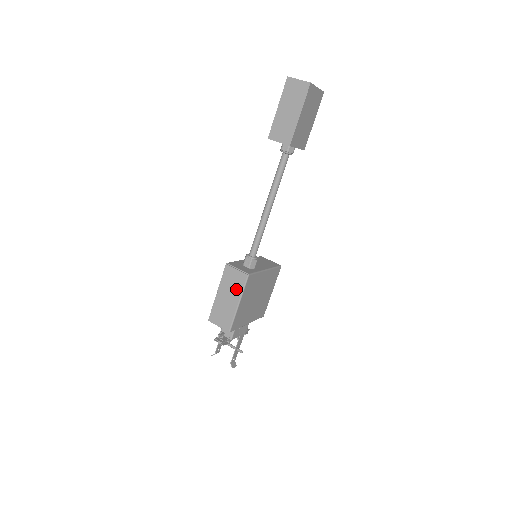
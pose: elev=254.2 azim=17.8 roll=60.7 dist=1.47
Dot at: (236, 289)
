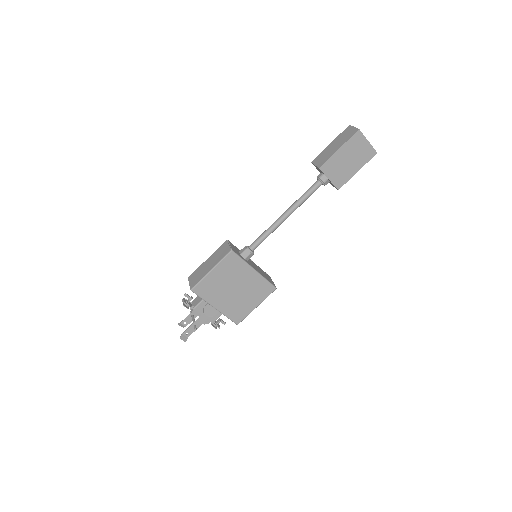
Dot at: (218, 259)
